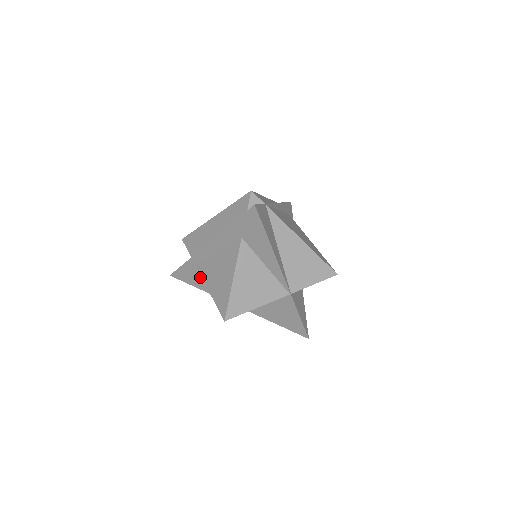
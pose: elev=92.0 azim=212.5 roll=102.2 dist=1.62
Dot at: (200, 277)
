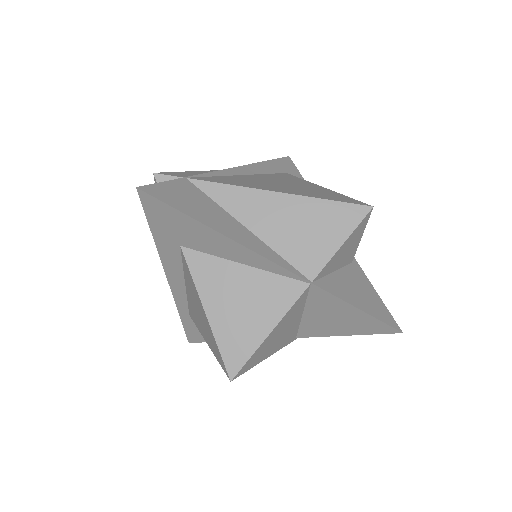
Dot at: occluded
